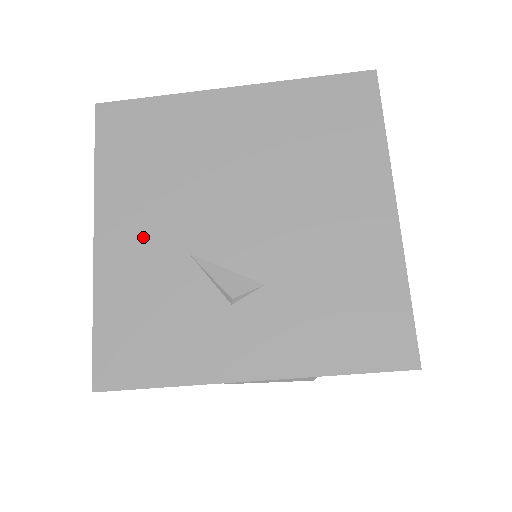
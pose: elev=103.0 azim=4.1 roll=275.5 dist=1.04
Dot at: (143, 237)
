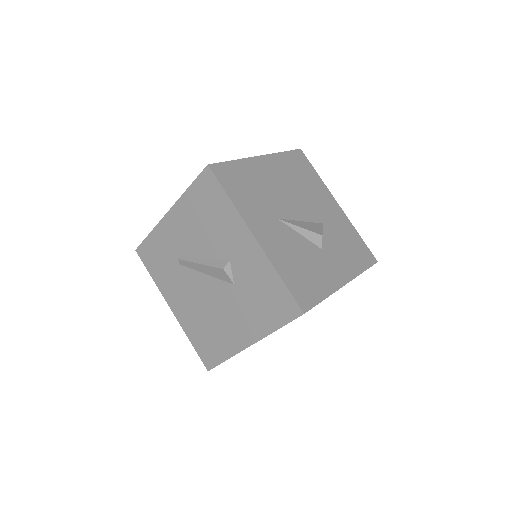
Dot at: occluded
